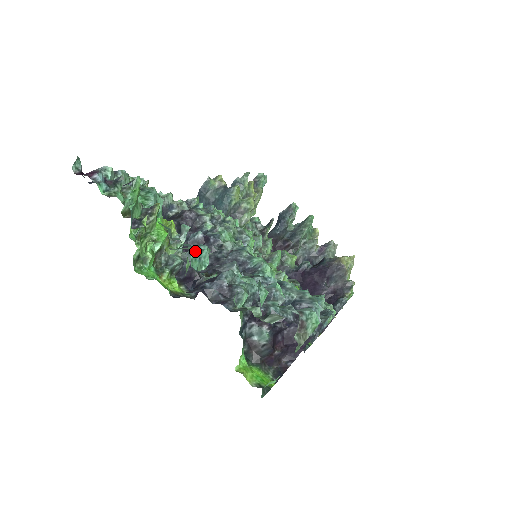
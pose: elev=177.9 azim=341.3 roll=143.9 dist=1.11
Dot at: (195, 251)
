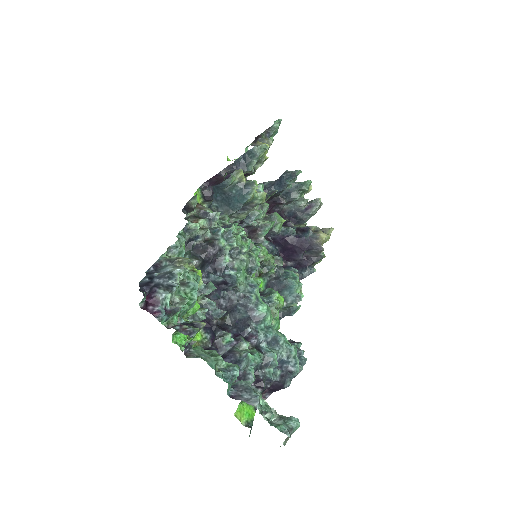
Dot at: (231, 381)
